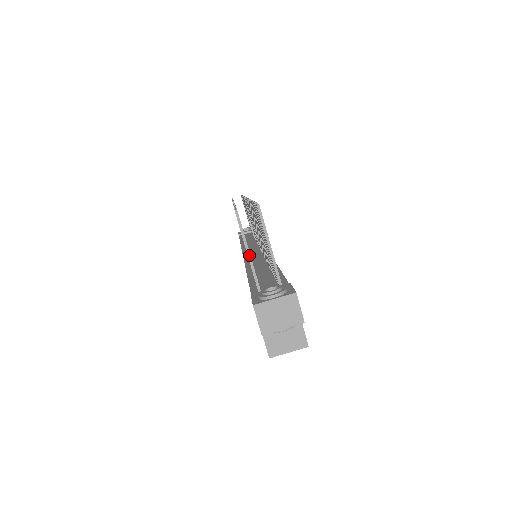
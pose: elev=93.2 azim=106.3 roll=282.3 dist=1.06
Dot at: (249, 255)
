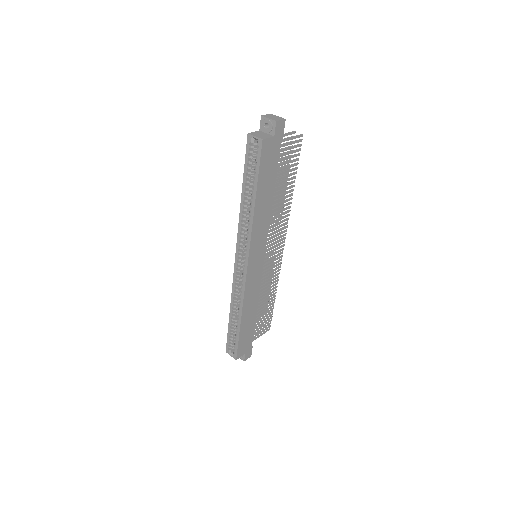
Dot at: occluded
